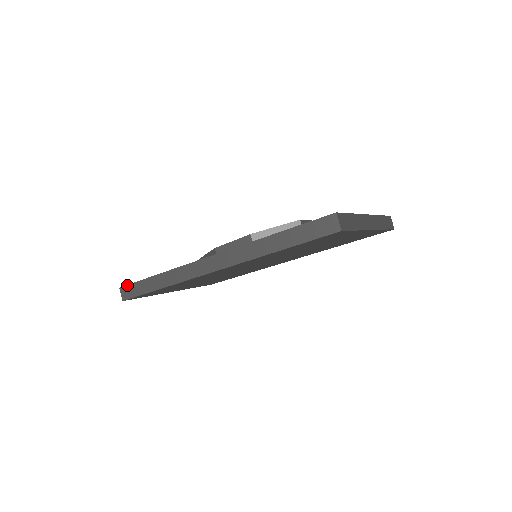
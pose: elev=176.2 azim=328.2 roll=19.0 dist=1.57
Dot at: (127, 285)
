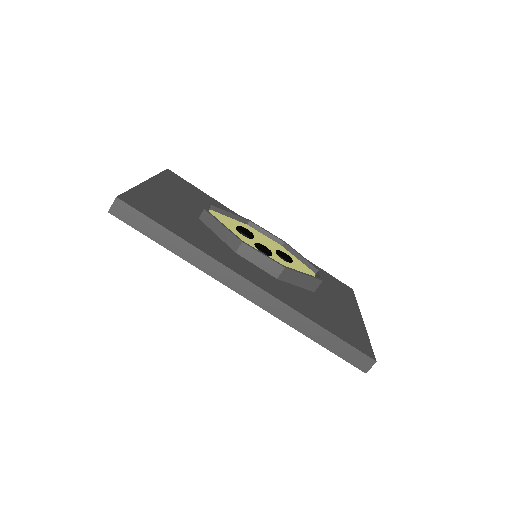
Dot at: (130, 206)
